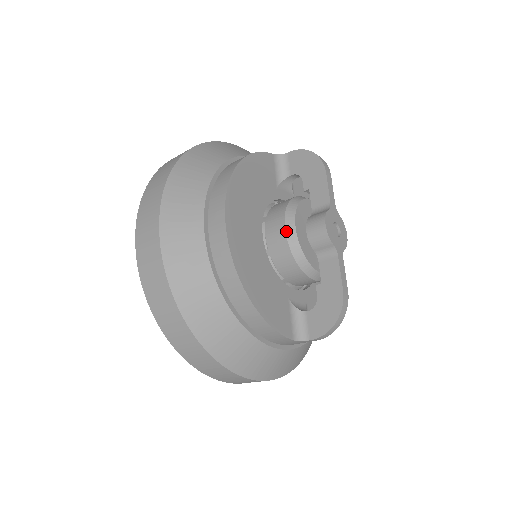
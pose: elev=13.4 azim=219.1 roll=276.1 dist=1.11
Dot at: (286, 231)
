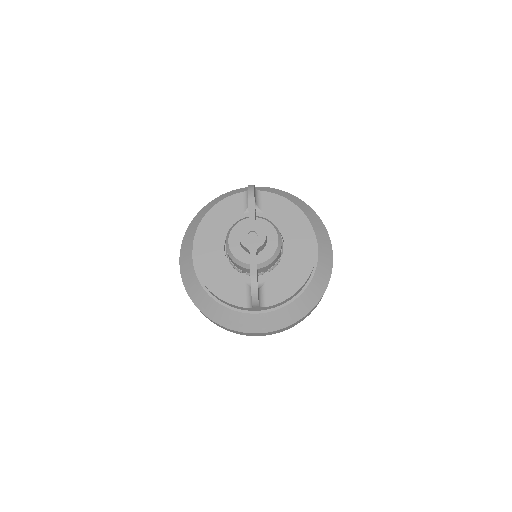
Dot at: (226, 245)
